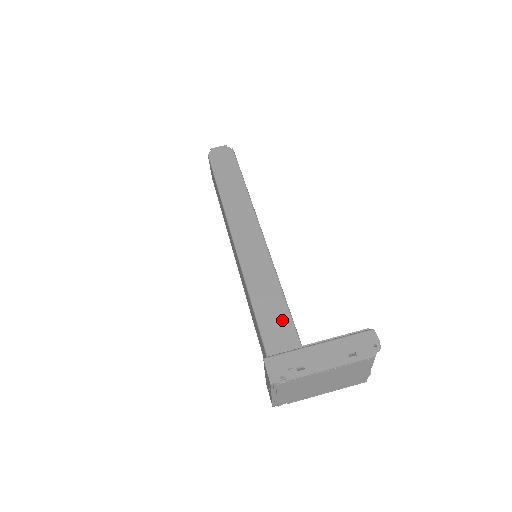
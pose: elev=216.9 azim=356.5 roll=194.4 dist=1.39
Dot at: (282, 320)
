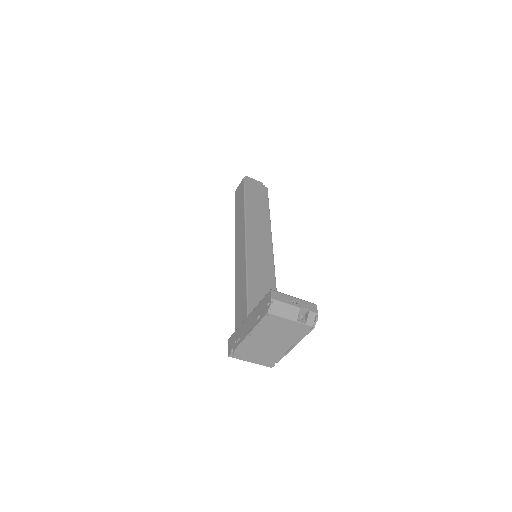
Dot at: (243, 305)
